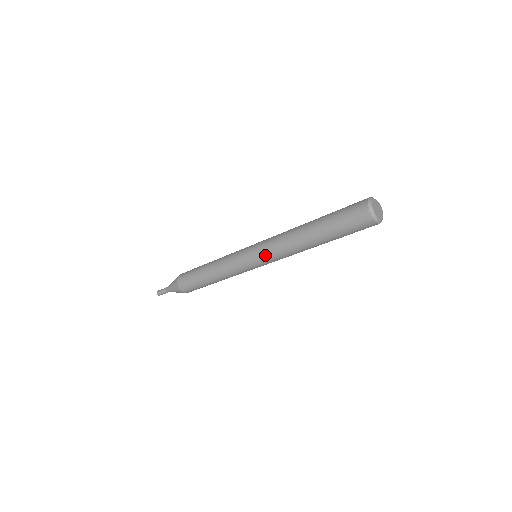
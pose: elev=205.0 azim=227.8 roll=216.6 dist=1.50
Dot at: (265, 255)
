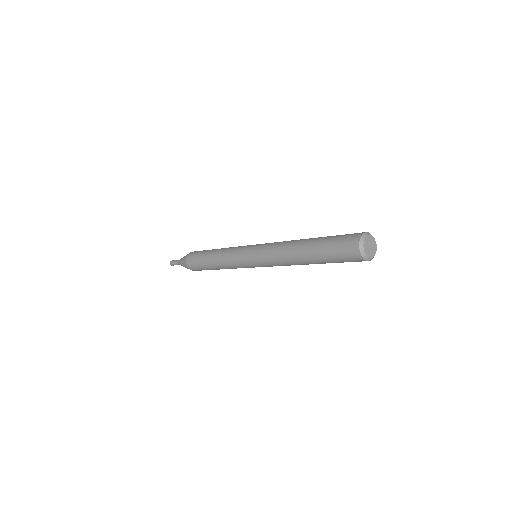
Dot at: occluded
